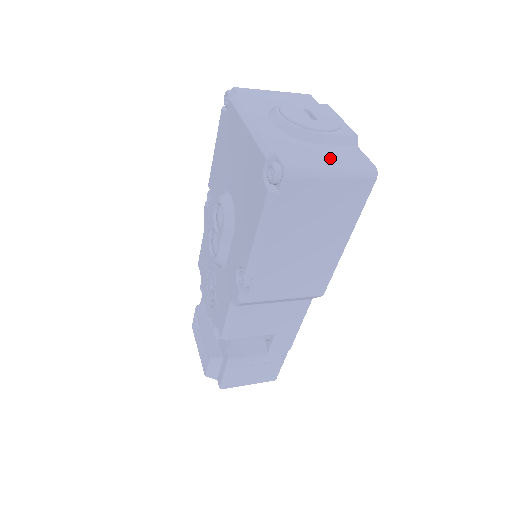
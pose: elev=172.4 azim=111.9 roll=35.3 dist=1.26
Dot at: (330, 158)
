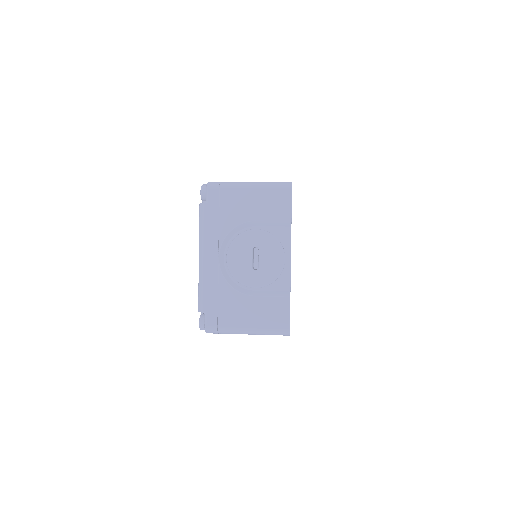
Dot at: (250, 318)
